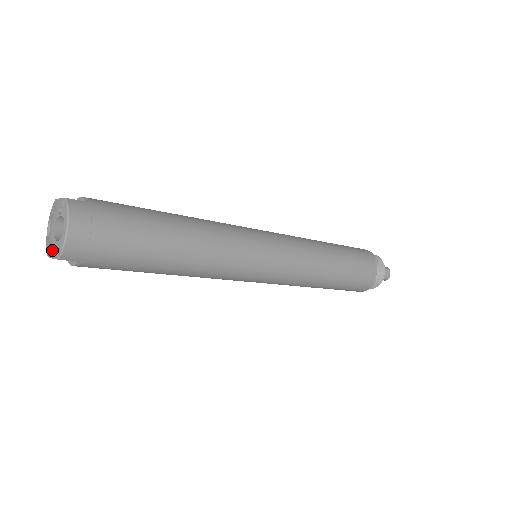
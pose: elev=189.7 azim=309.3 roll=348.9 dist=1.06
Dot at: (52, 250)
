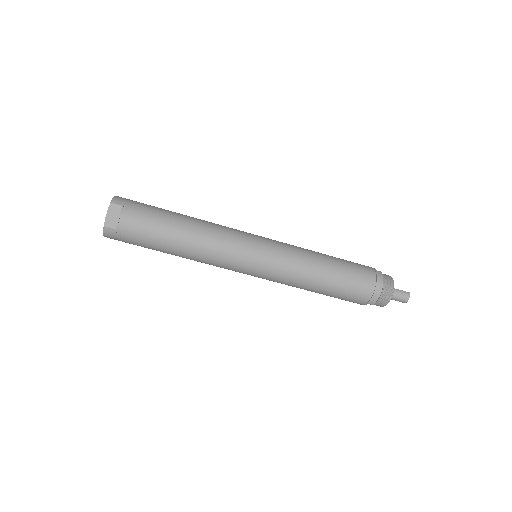
Dot at: (107, 212)
